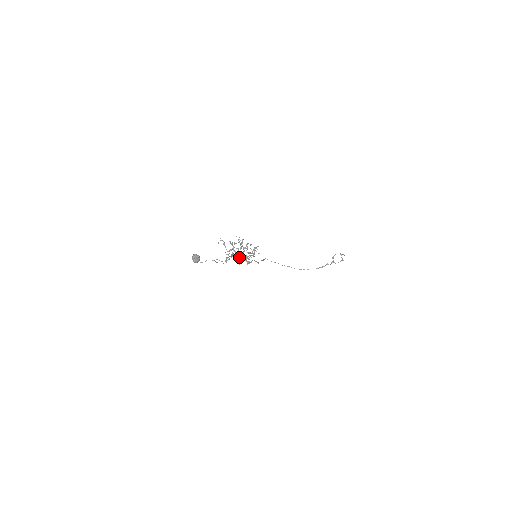
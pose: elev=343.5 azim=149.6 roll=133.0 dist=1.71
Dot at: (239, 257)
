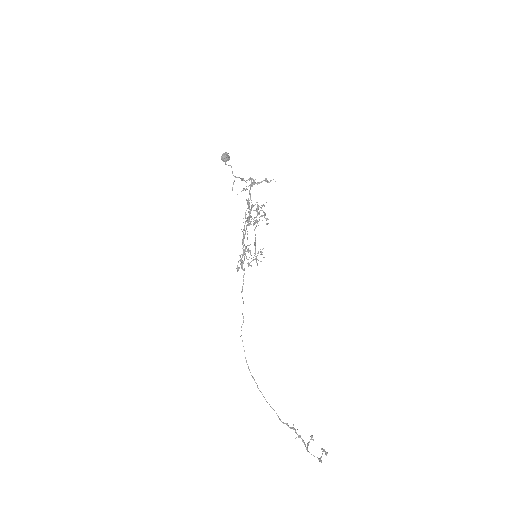
Dot at: (249, 217)
